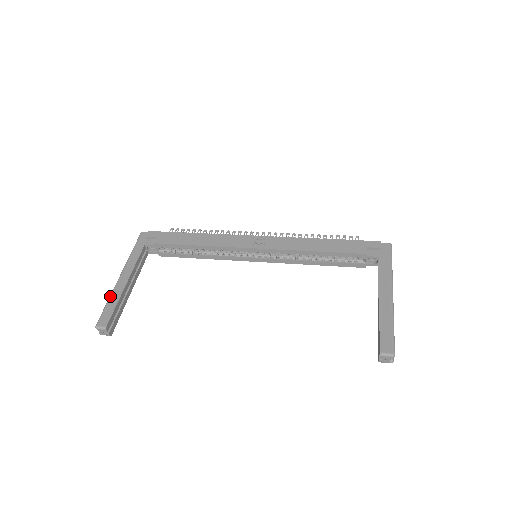
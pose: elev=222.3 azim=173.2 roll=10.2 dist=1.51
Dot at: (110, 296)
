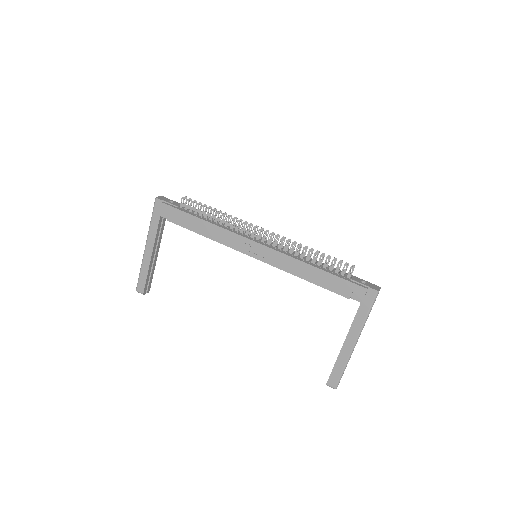
Dot at: (141, 266)
